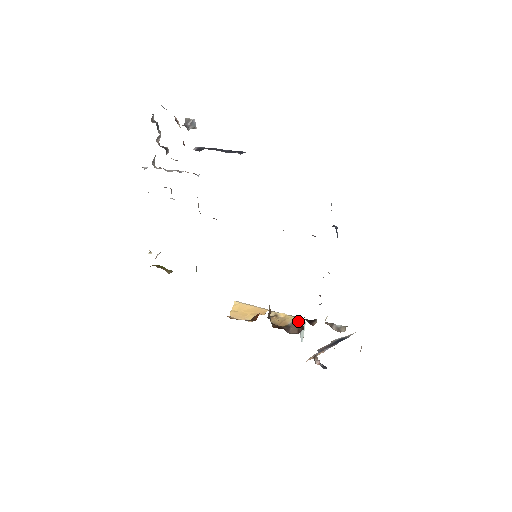
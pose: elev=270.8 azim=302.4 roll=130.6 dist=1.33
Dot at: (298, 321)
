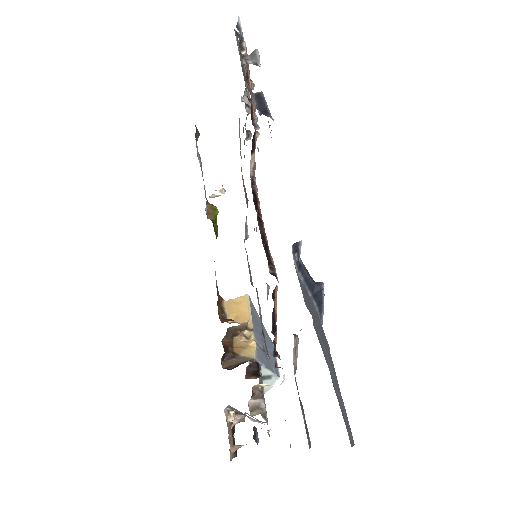
Dot at: (246, 360)
